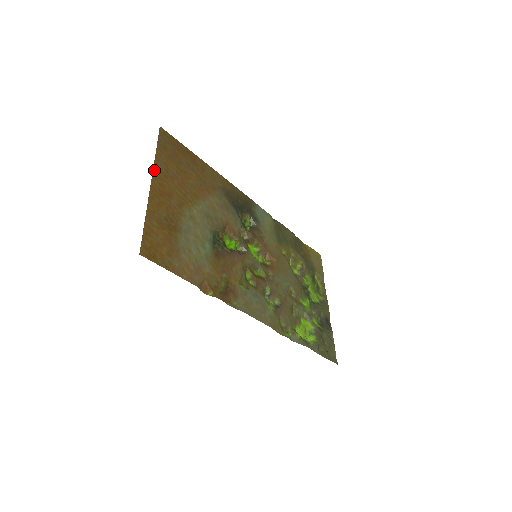
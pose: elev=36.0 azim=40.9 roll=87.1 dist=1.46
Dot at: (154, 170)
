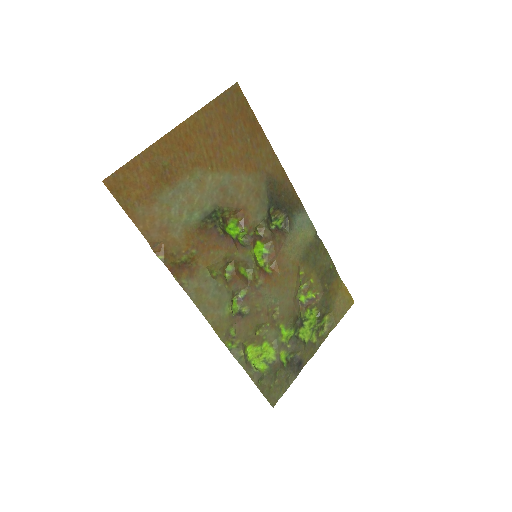
Dot at: (190, 118)
